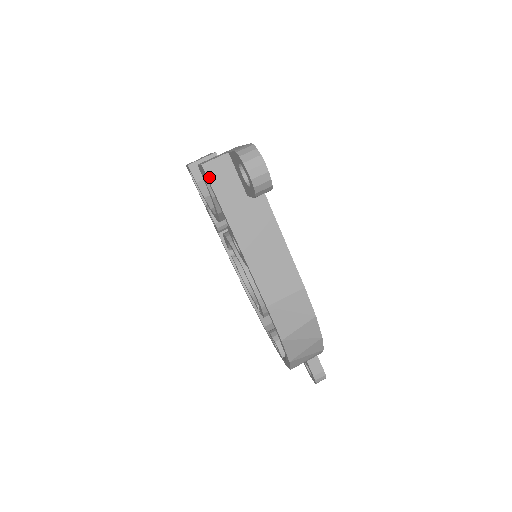
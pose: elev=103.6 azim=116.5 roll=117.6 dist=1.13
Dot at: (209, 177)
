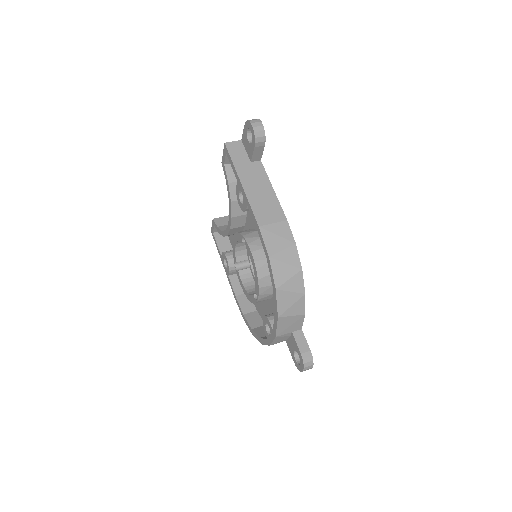
Dot at: (228, 149)
